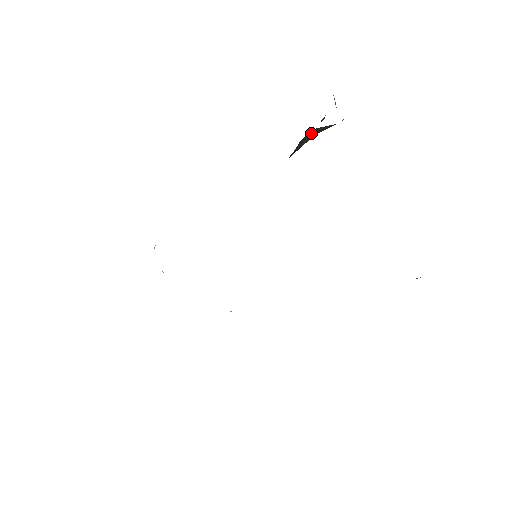
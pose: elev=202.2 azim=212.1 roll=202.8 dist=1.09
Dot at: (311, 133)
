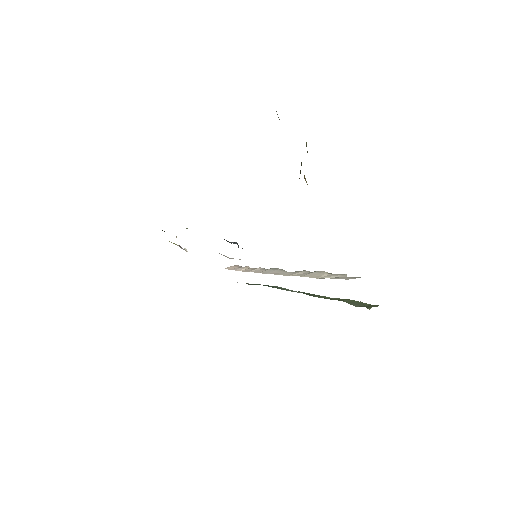
Dot at: occluded
